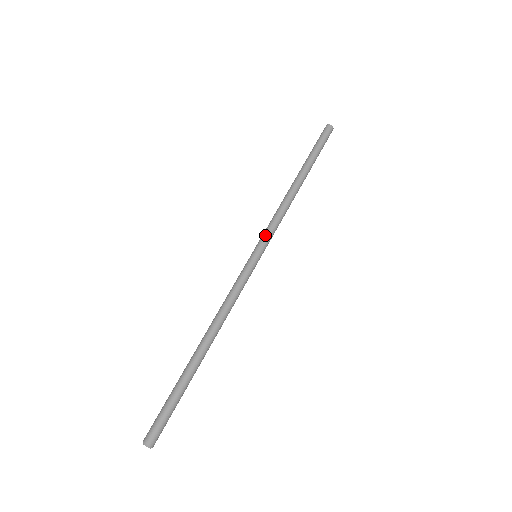
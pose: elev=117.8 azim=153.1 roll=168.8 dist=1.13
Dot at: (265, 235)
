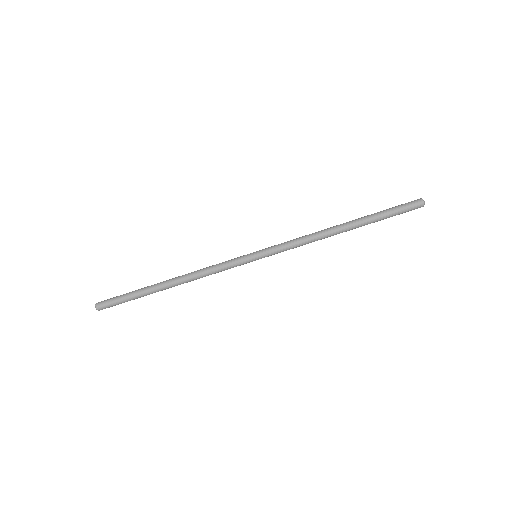
Dot at: (275, 249)
